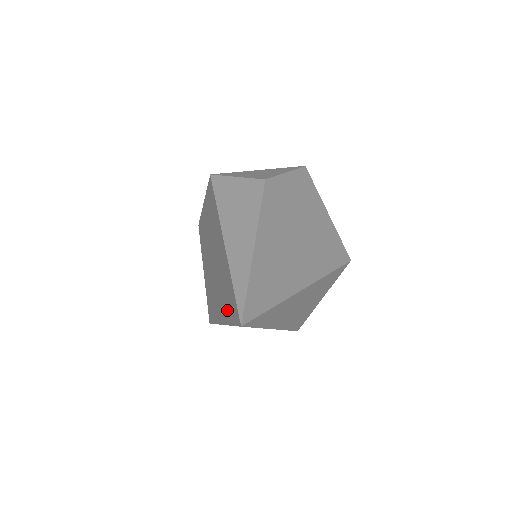
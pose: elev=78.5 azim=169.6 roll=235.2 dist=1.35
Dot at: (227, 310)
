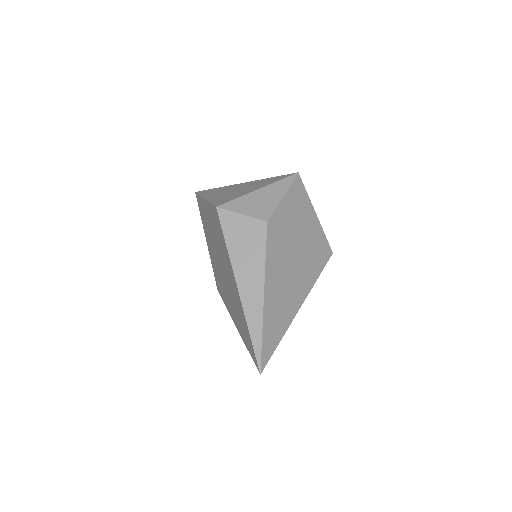
Dot at: (243, 335)
